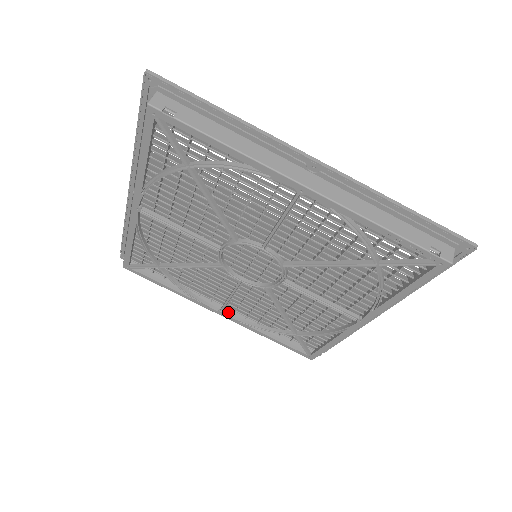
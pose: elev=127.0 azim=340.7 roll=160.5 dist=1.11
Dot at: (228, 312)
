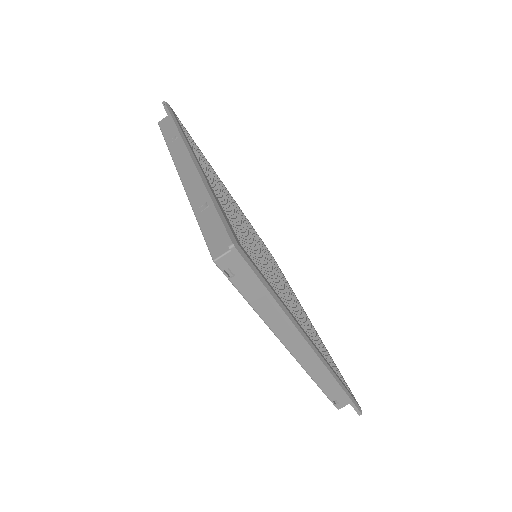
Dot at: occluded
